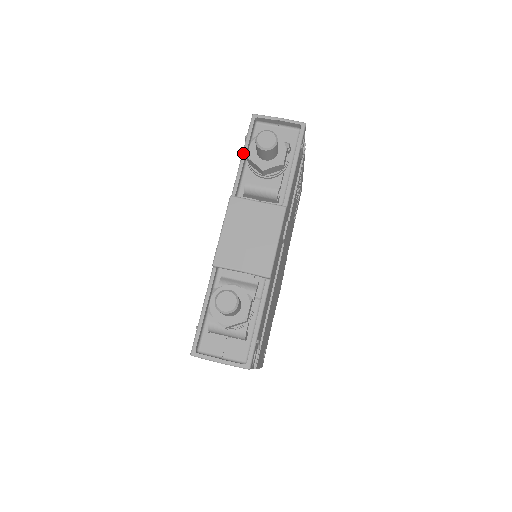
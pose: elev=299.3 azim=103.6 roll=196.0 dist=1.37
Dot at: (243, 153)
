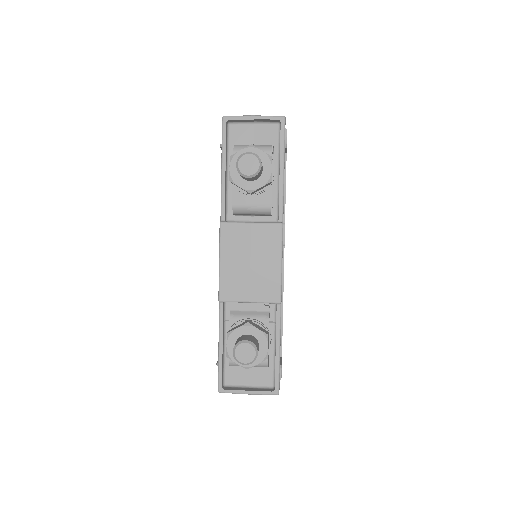
Dot at: (222, 167)
